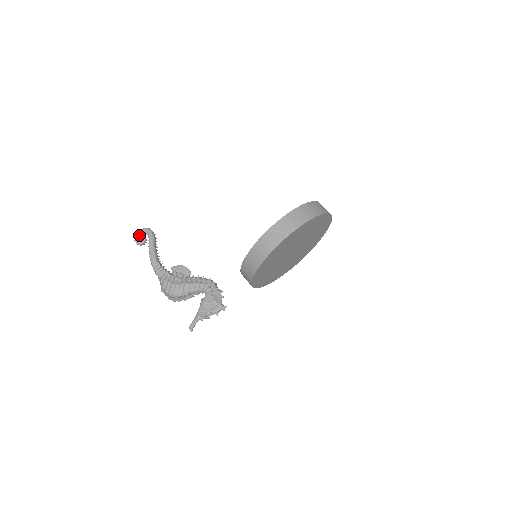
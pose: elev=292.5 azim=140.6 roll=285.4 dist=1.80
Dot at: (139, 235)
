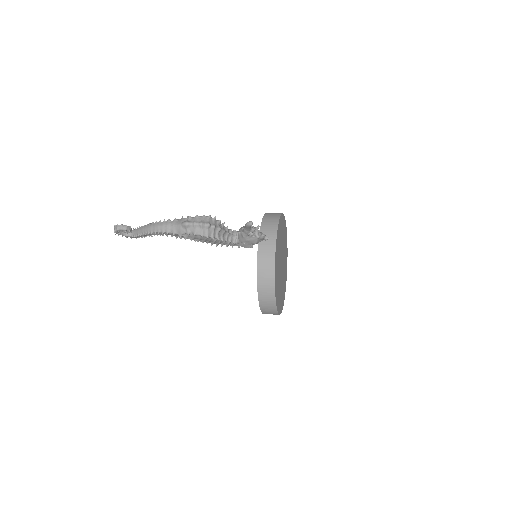
Dot at: occluded
